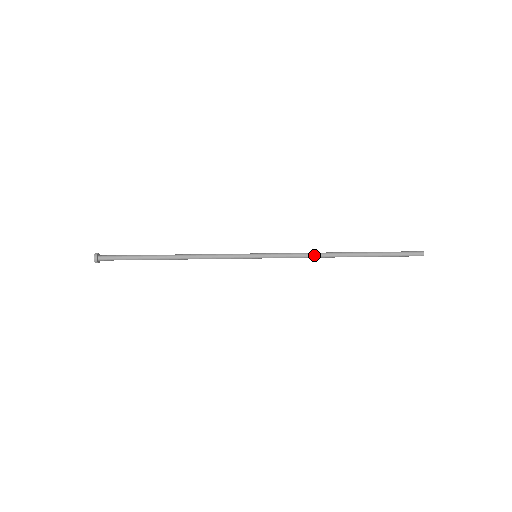
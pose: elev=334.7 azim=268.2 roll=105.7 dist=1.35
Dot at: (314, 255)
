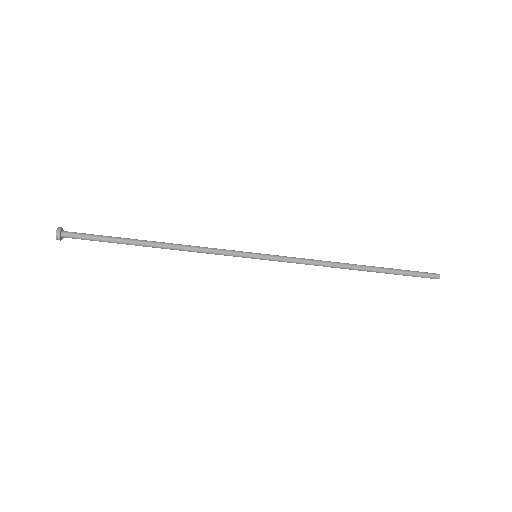
Dot at: (322, 261)
